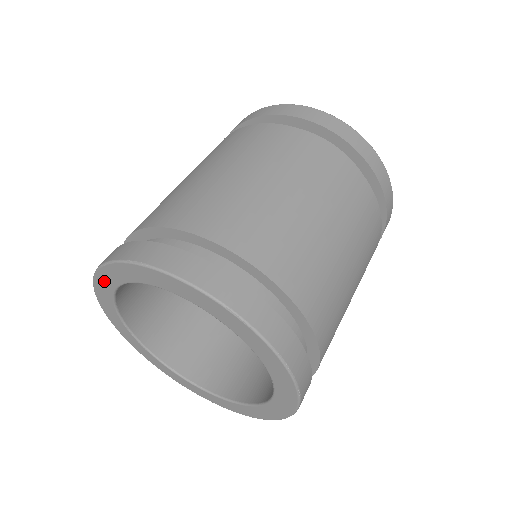
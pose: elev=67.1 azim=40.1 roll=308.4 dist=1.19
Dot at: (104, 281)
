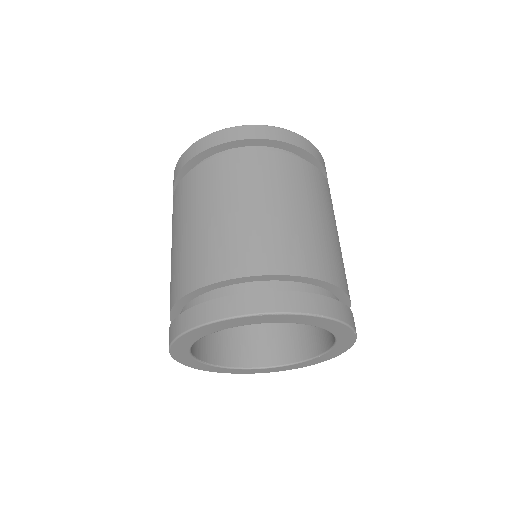
Dot at: (238, 322)
